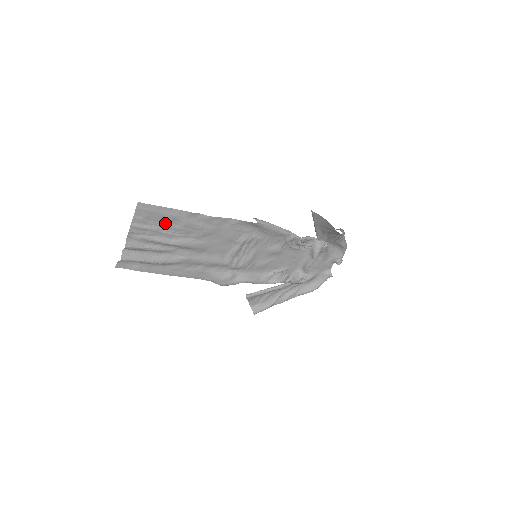
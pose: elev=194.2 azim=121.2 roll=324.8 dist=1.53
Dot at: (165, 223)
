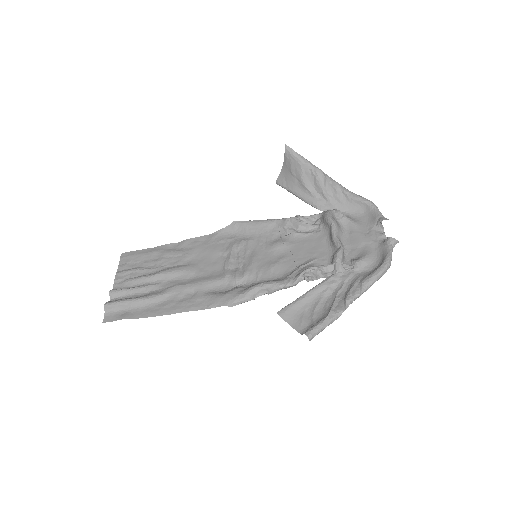
Dot at: (147, 262)
